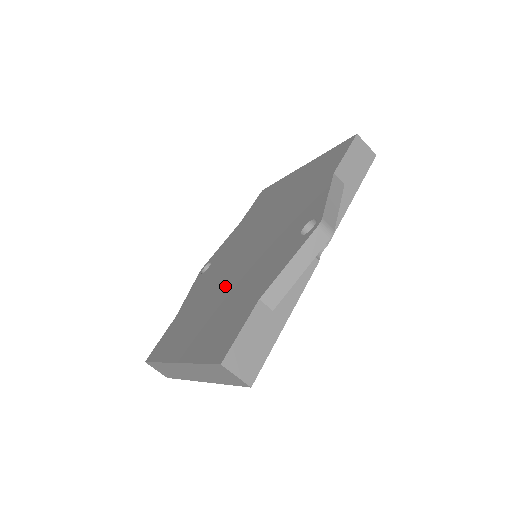
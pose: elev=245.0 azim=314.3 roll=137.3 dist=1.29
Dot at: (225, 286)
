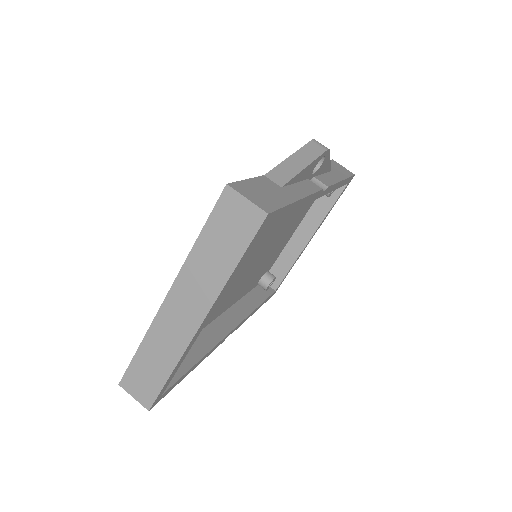
Dot at: occluded
